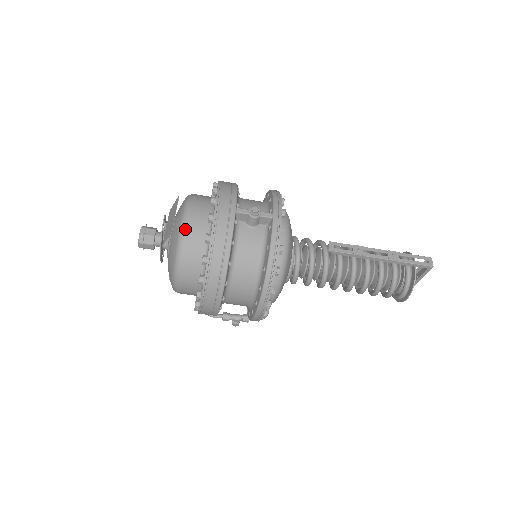
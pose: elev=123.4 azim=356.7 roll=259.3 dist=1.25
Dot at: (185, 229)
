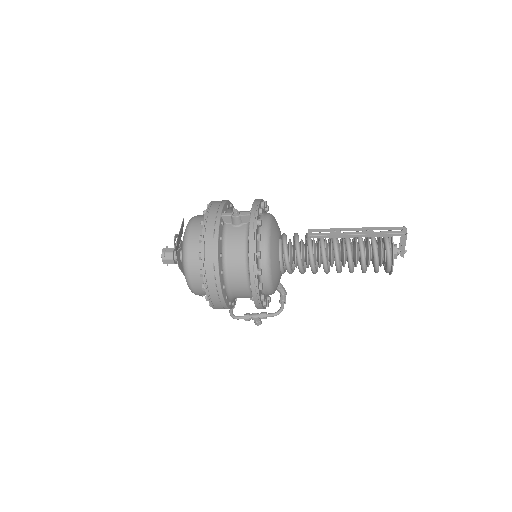
Dot at: (187, 237)
